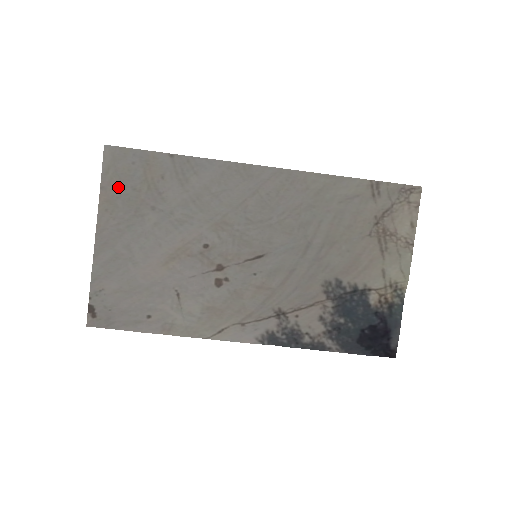
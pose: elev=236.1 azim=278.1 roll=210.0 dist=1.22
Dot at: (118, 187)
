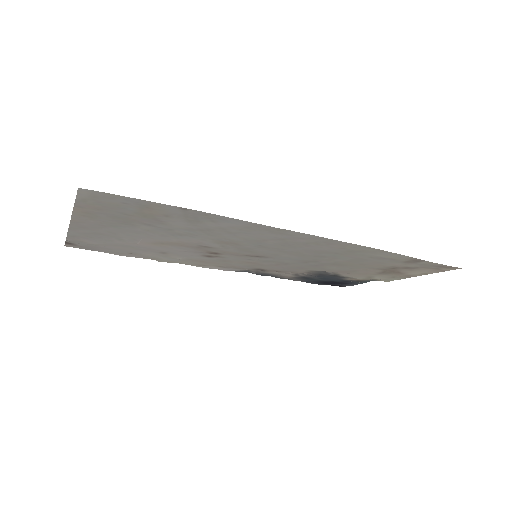
Dot at: (101, 209)
